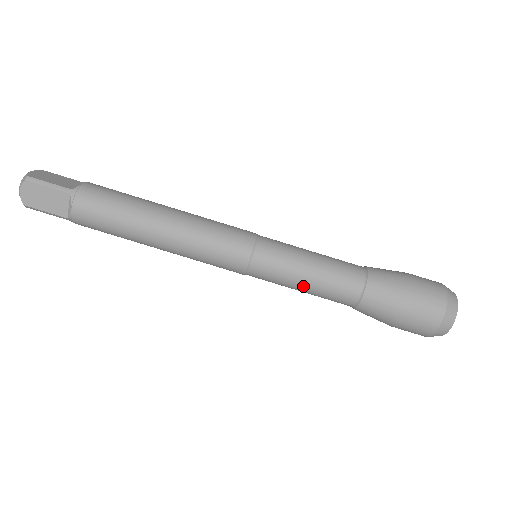
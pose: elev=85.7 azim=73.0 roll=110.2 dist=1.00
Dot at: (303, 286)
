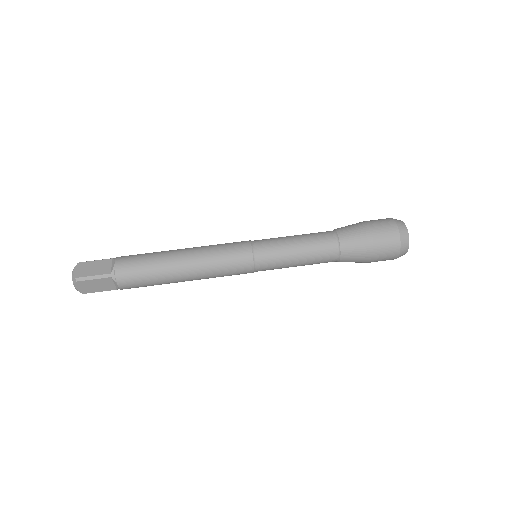
Dot at: (296, 245)
